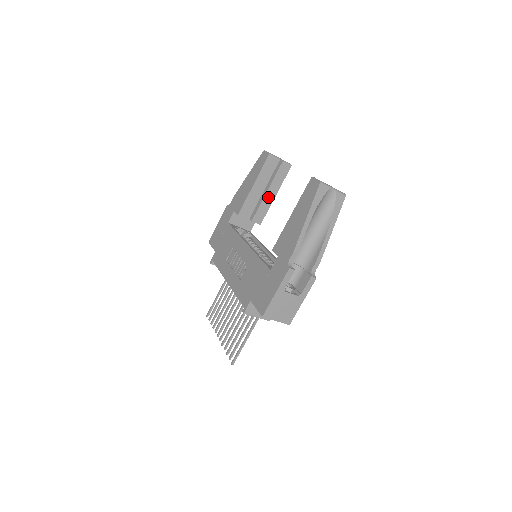
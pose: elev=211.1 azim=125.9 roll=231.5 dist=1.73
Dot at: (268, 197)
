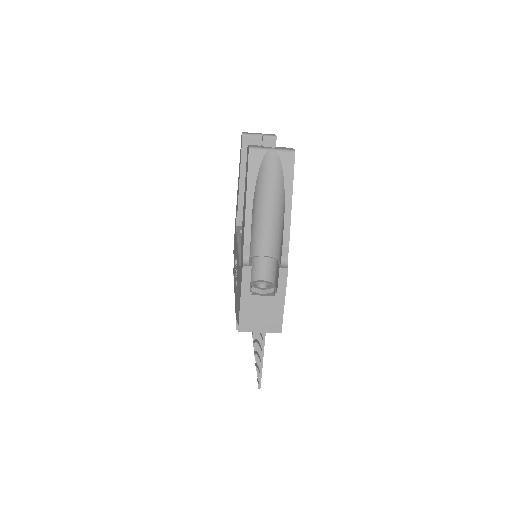
Dot at: occluded
